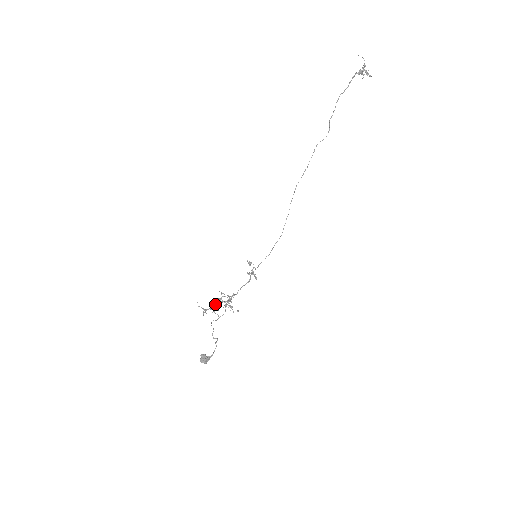
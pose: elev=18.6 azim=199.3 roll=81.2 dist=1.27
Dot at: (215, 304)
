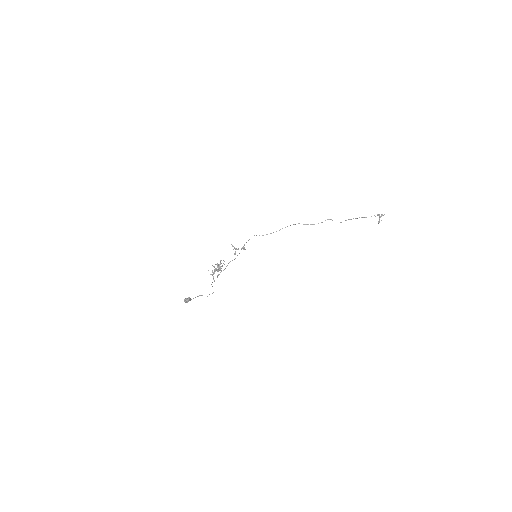
Dot at: (217, 269)
